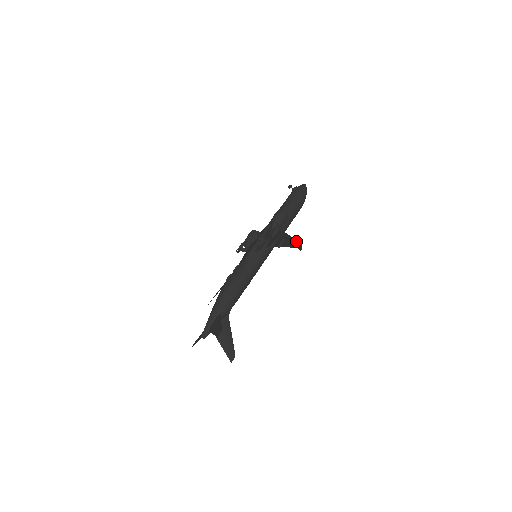
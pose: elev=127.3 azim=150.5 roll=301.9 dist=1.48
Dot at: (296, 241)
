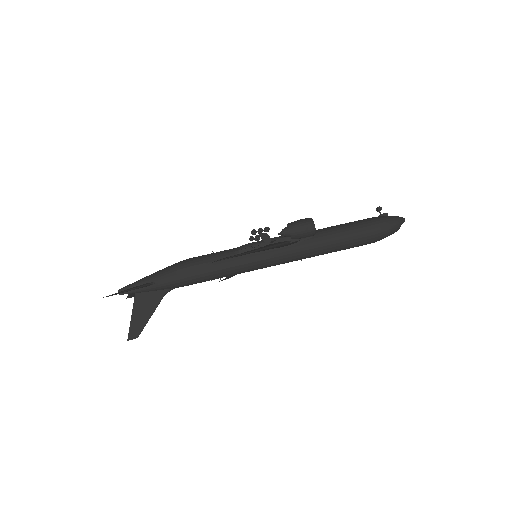
Dot at: occluded
